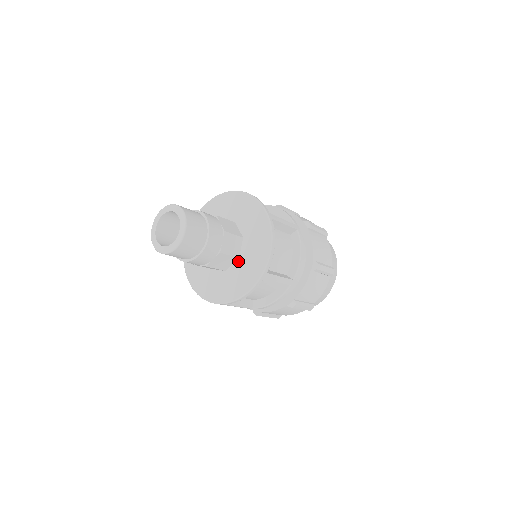
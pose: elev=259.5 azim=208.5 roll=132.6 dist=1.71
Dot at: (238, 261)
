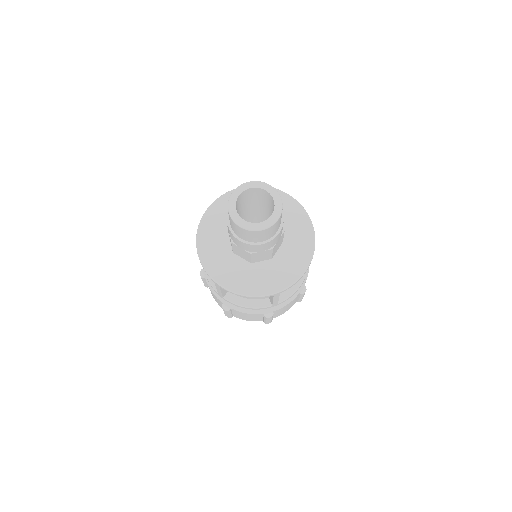
Dot at: (281, 246)
